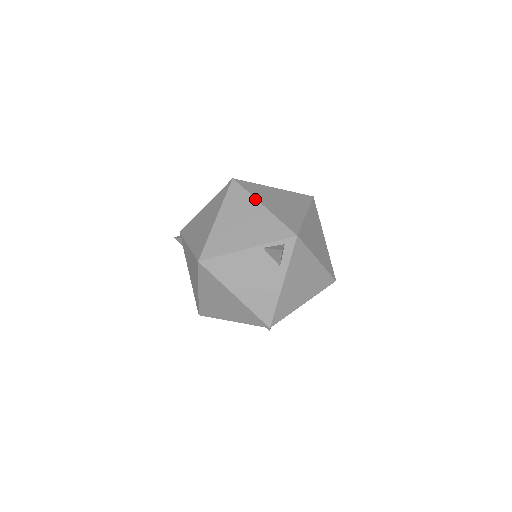
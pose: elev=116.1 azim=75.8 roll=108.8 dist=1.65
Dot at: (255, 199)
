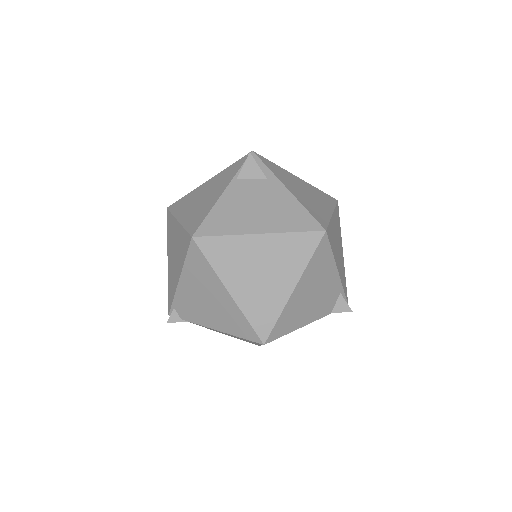
Dot at: (197, 188)
